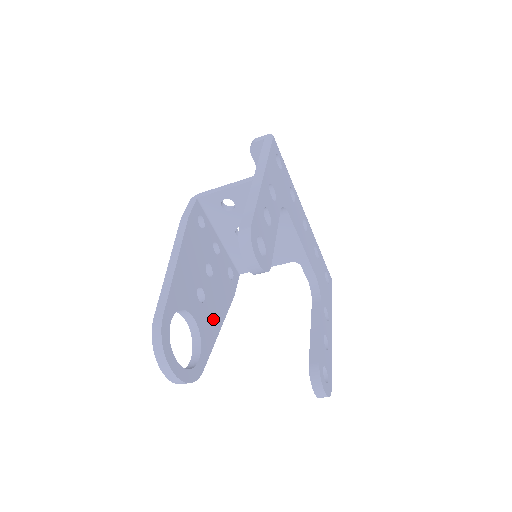
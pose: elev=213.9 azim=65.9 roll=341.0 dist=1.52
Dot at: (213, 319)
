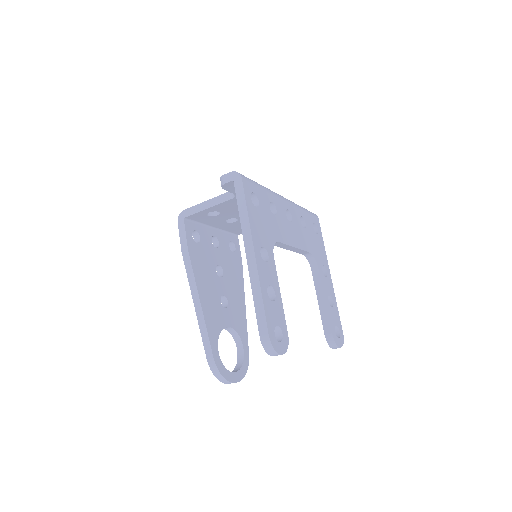
Dot at: (238, 306)
